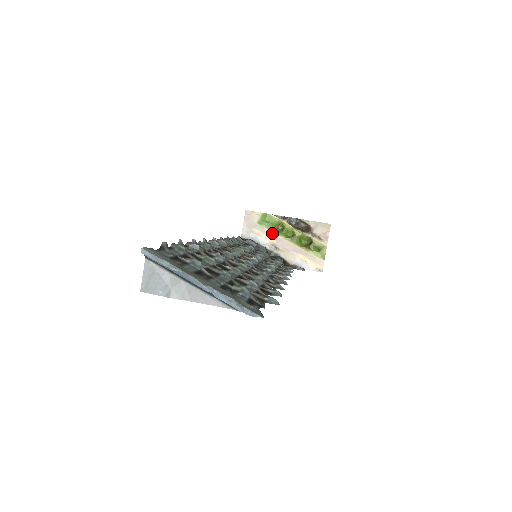
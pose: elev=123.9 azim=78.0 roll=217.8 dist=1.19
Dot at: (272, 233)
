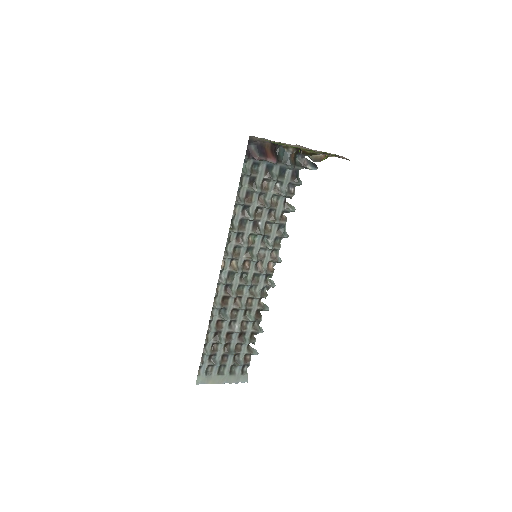
Dot at: (284, 144)
